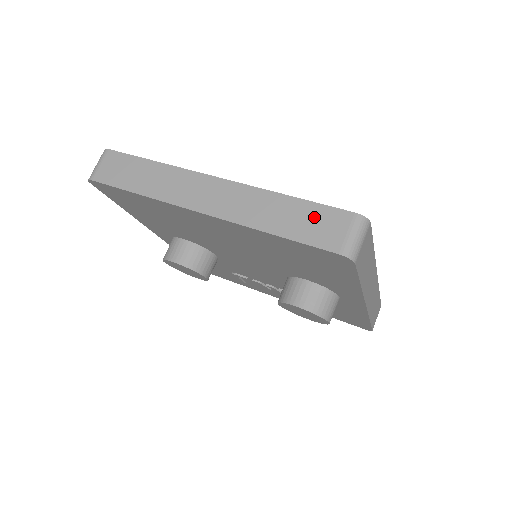
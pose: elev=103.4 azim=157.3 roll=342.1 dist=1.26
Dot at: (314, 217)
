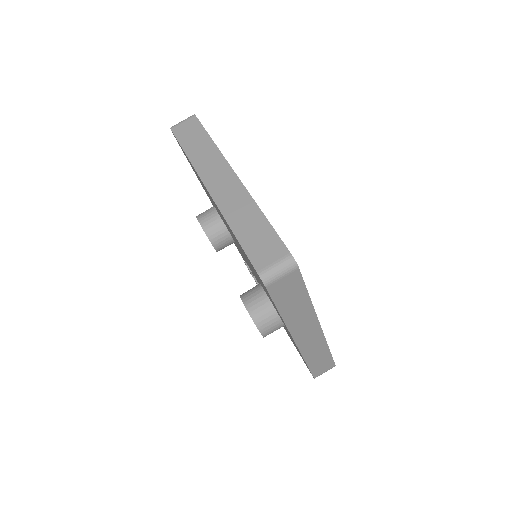
Dot at: (265, 238)
